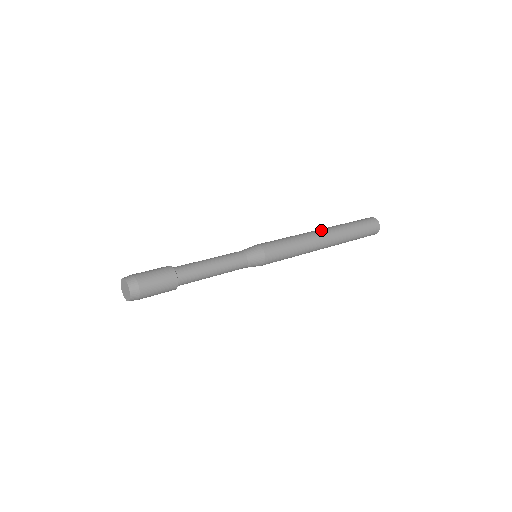
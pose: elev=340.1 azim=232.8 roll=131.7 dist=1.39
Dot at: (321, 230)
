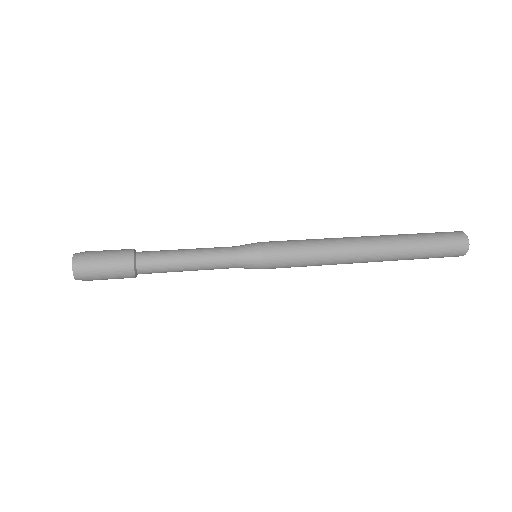
Dot at: occluded
